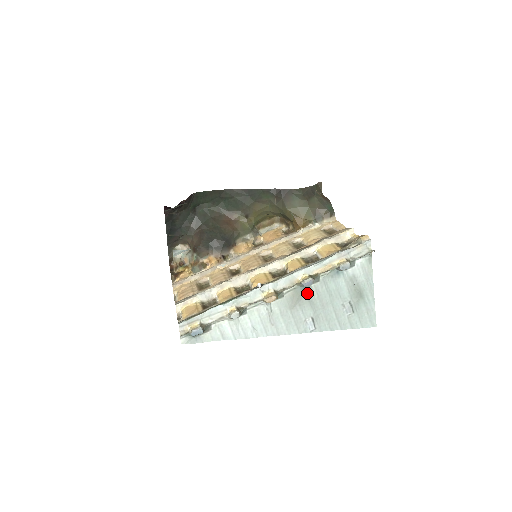
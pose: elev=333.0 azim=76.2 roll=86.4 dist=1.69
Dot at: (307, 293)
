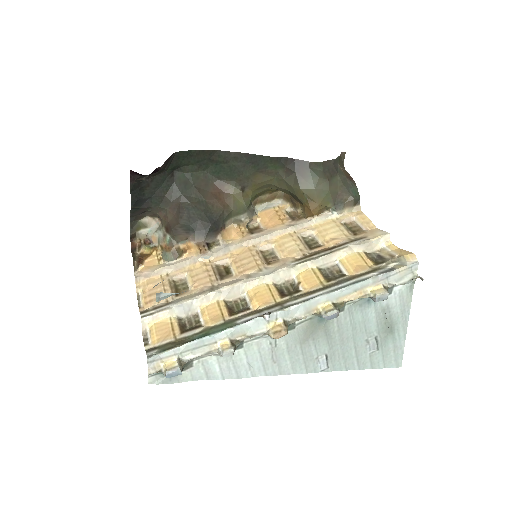
Dot at: (325, 325)
